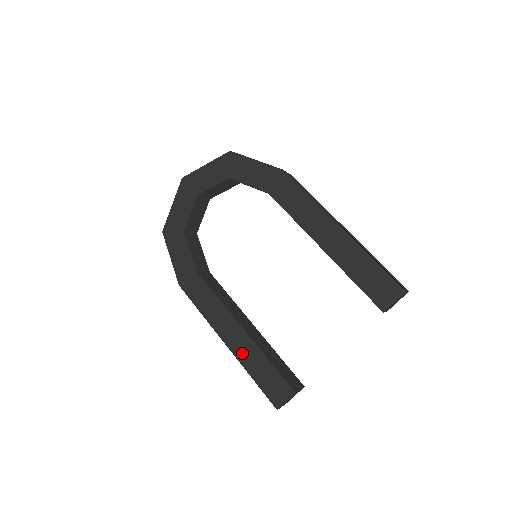
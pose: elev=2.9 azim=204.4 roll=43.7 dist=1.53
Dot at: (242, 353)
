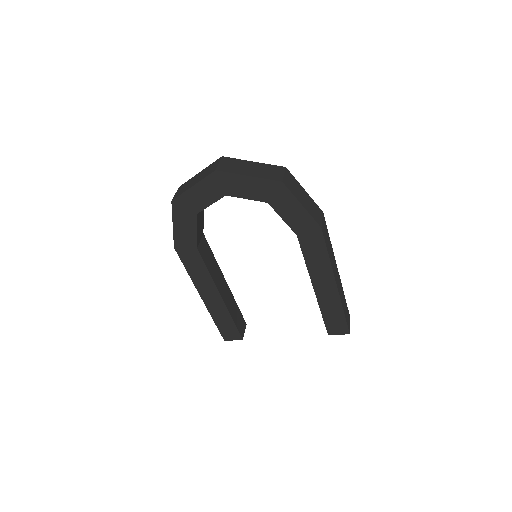
Dot at: (213, 308)
